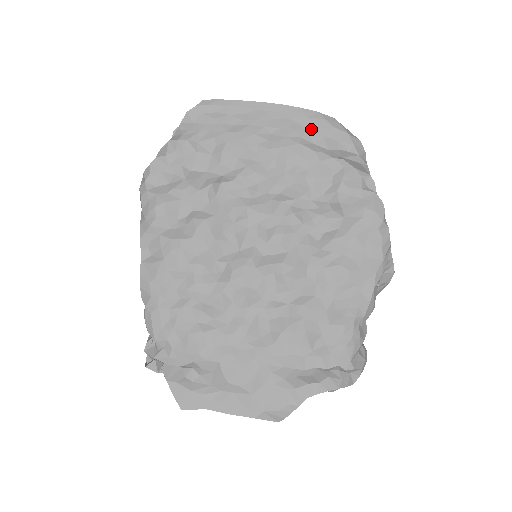
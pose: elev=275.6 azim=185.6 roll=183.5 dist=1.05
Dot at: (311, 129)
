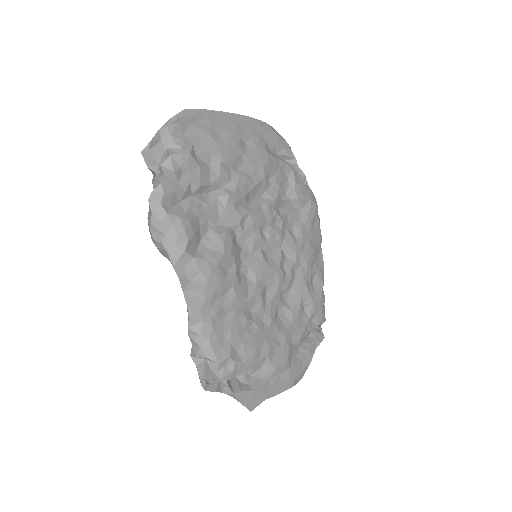
Dot at: (267, 138)
